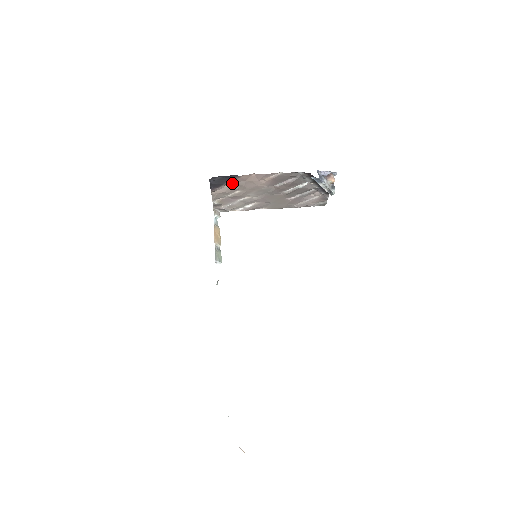
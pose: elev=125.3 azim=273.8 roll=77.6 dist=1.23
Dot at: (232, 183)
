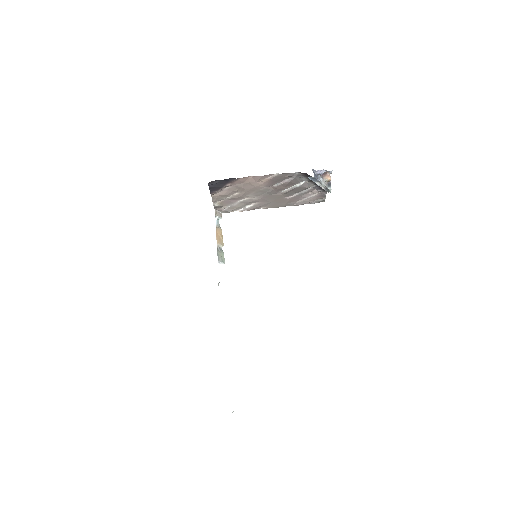
Dot at: (230, 186)
